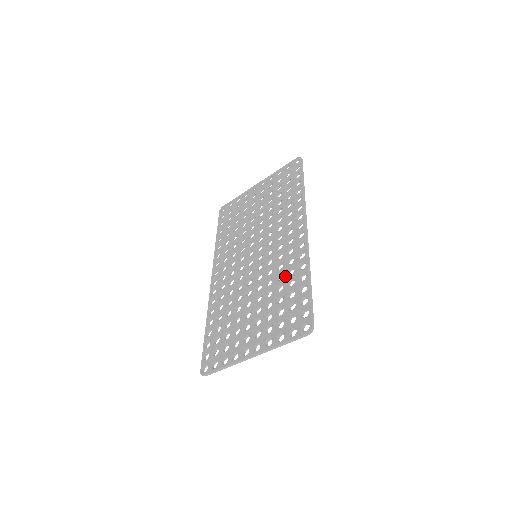
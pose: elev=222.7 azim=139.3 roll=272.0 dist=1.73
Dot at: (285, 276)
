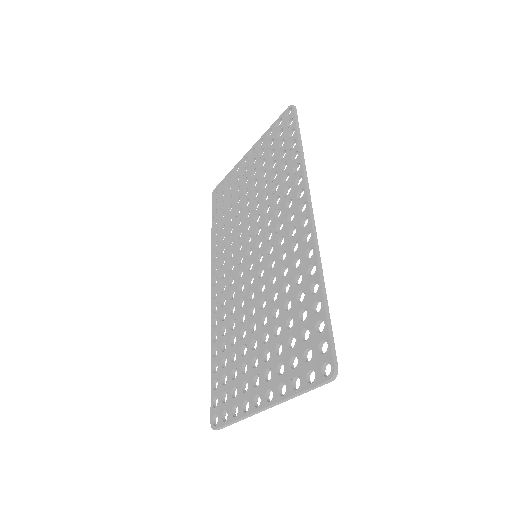
Dot at: (292, 286)
